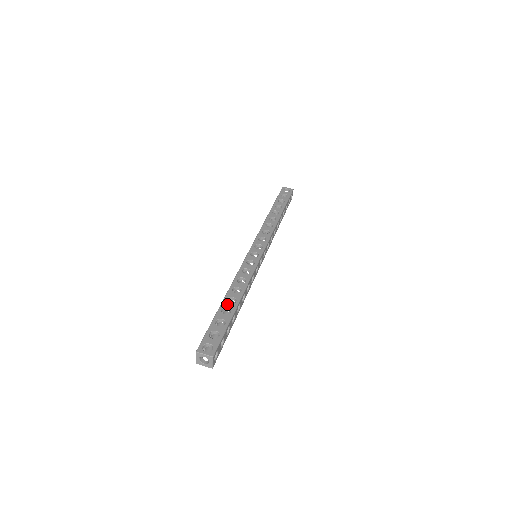
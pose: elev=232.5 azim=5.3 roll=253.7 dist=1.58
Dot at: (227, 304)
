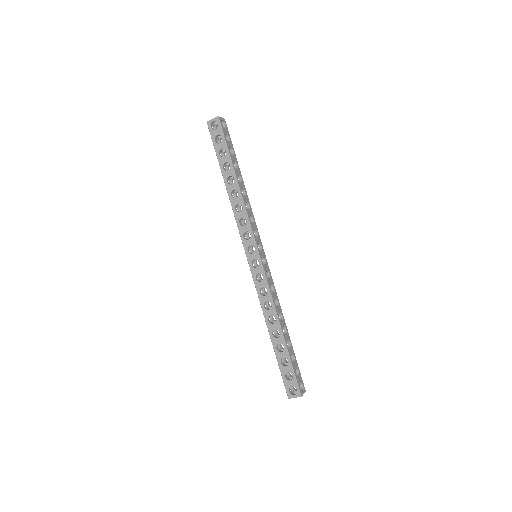
Dot at: (276, 341)
